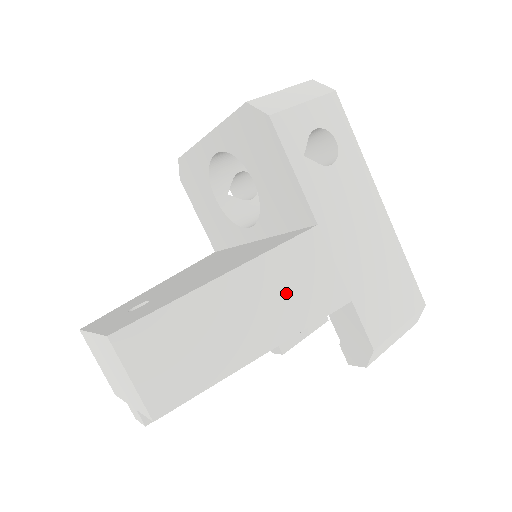
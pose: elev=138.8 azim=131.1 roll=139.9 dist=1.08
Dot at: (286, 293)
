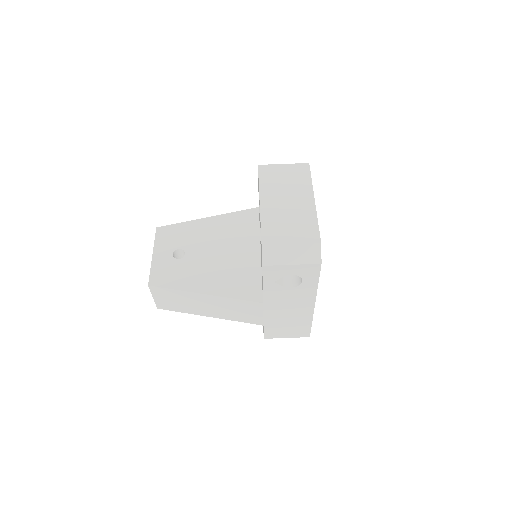
Dot at: (232, 310)
